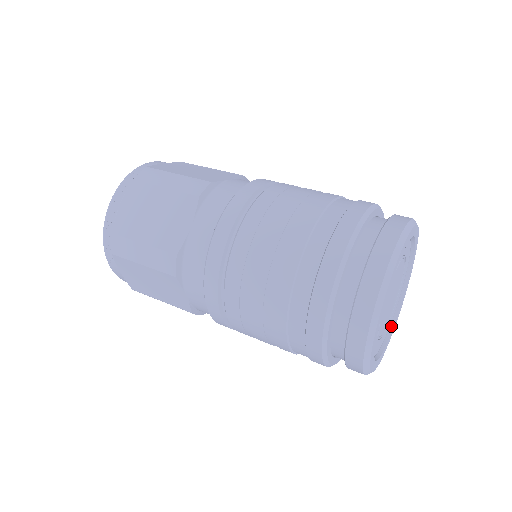
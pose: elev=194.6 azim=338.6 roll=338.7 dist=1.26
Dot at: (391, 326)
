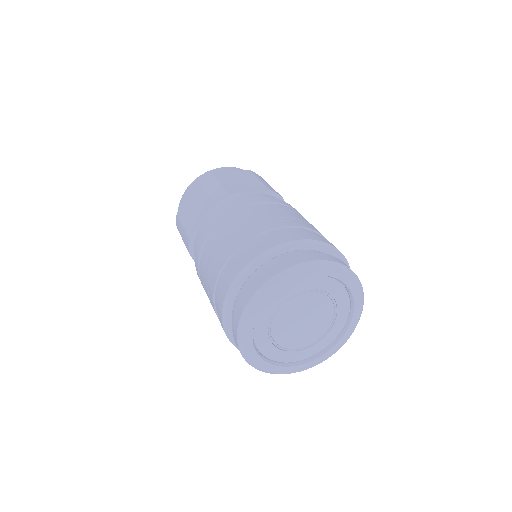
Dot at: (326, 349)
